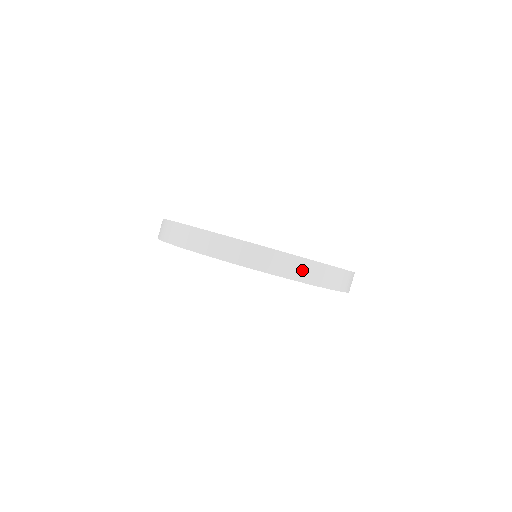
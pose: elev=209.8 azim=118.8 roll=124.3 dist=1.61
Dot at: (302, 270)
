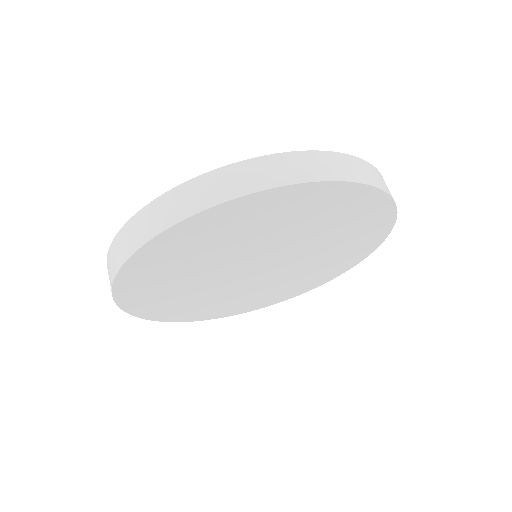
Dot at: occluded
